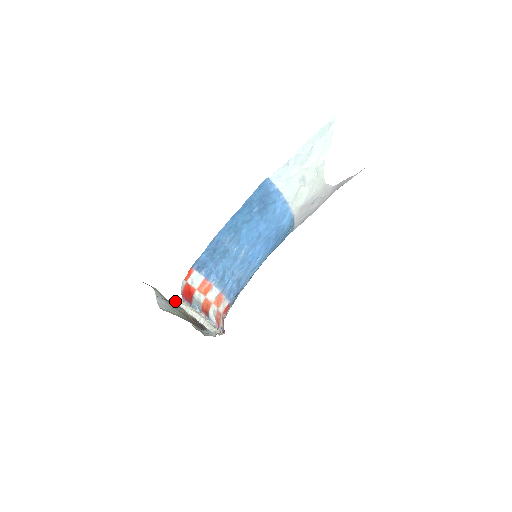
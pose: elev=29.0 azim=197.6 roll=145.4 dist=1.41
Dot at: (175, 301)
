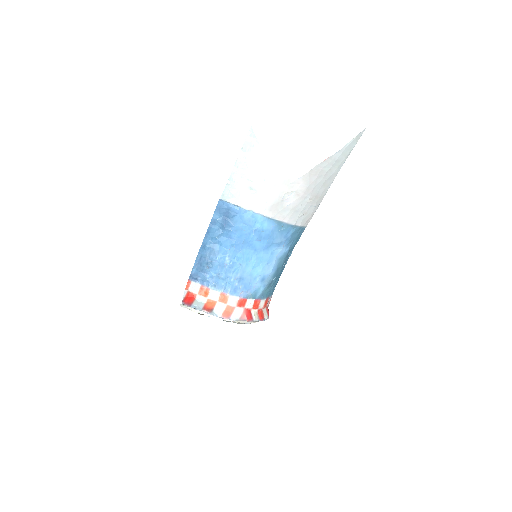
Dot at: (182, 305)
